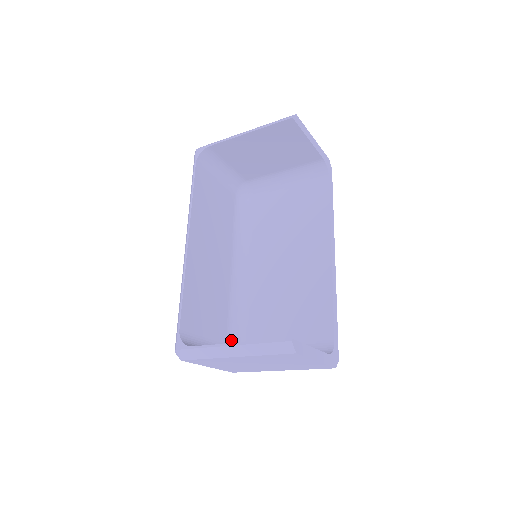
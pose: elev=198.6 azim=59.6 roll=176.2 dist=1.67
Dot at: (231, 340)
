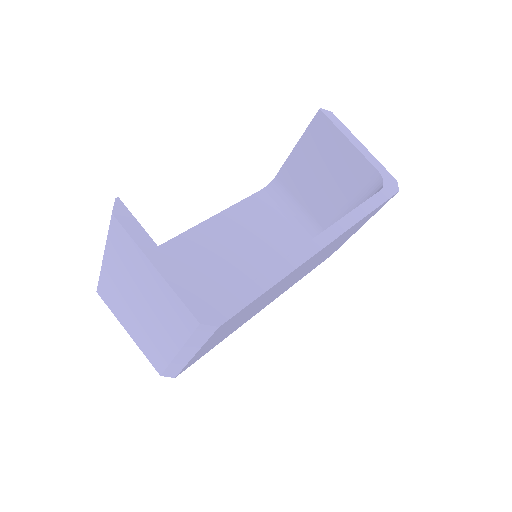
Dot at: occluded
